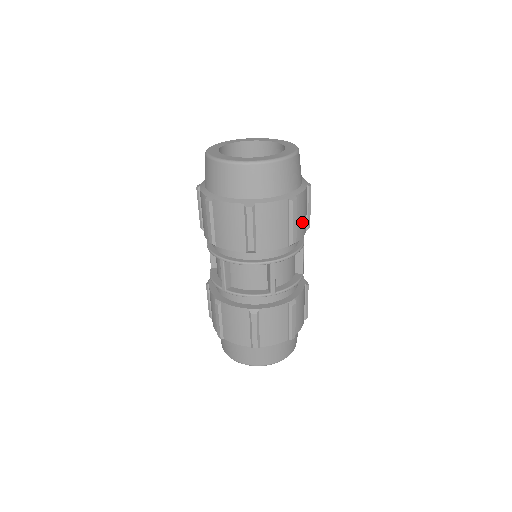
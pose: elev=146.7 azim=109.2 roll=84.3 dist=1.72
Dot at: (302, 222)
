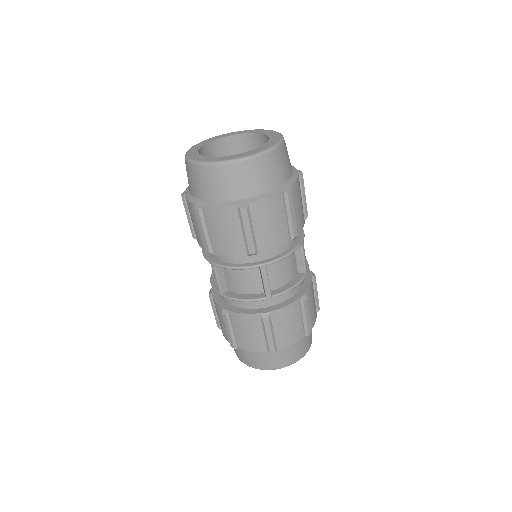
Dot at: occluded
